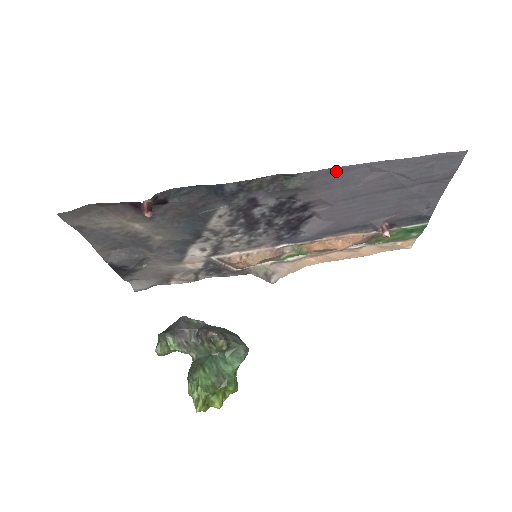
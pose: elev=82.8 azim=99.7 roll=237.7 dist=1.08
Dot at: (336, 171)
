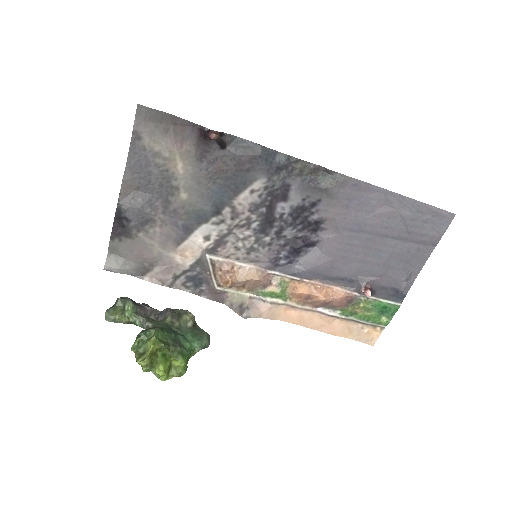
Dot at: (361, 187)
